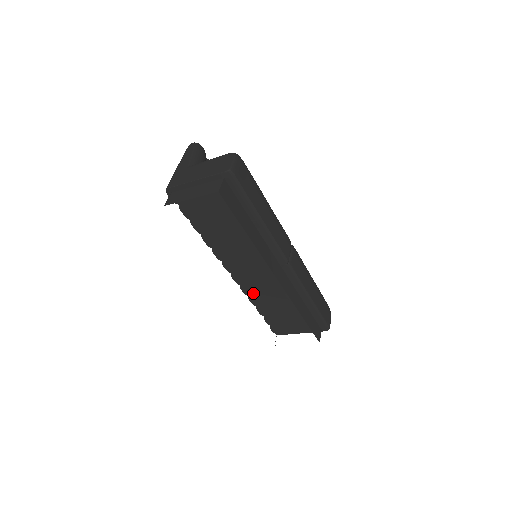
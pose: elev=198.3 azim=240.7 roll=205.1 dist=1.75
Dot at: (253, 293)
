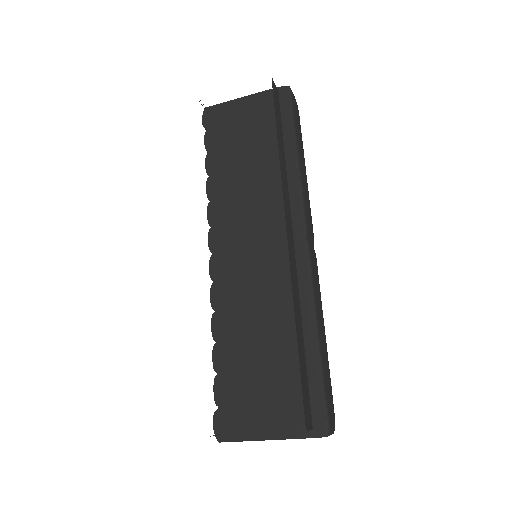
Dot at: (225, 304)
